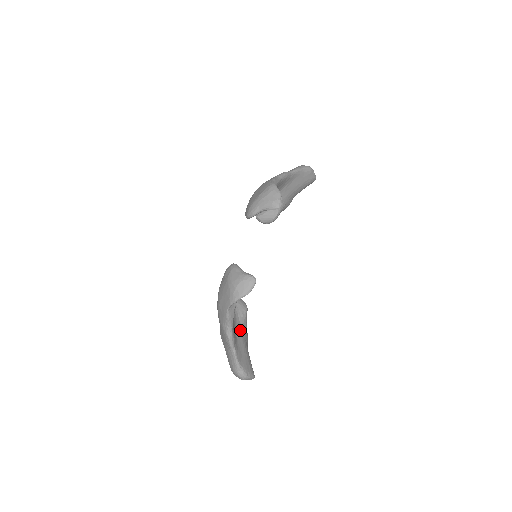
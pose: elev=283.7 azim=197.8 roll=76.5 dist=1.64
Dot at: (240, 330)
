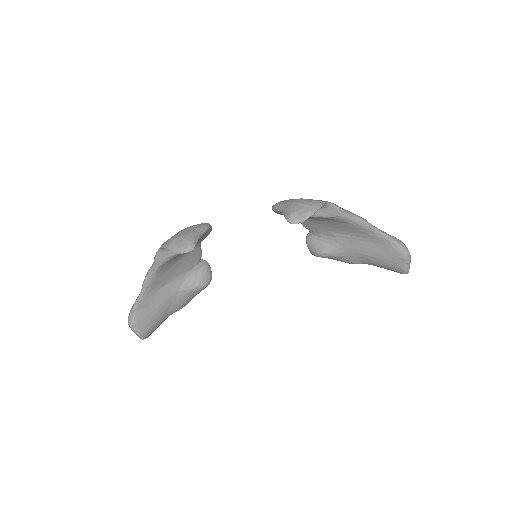
Dot at: (172, 290)
